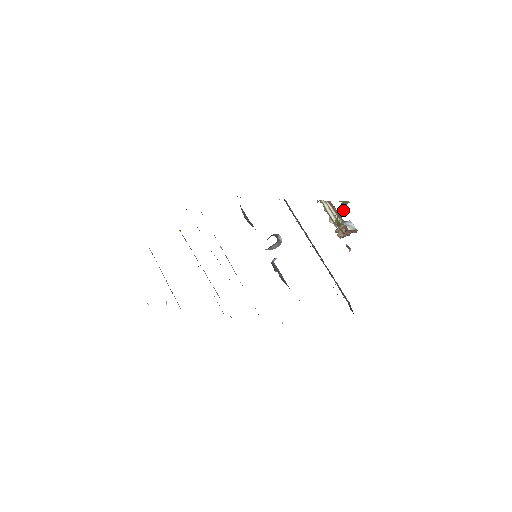
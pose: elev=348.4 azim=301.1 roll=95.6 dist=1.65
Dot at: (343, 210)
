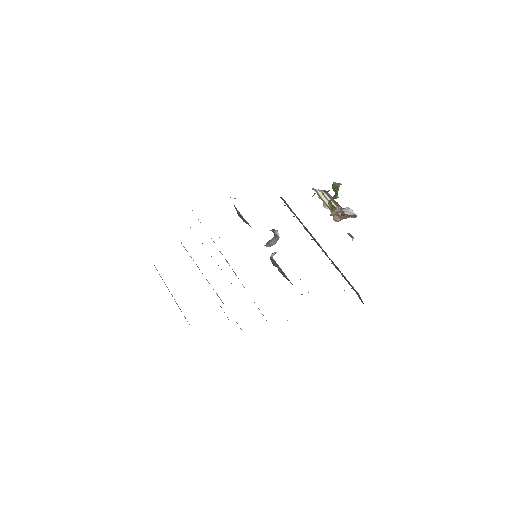
Dot at: (335, 192)
